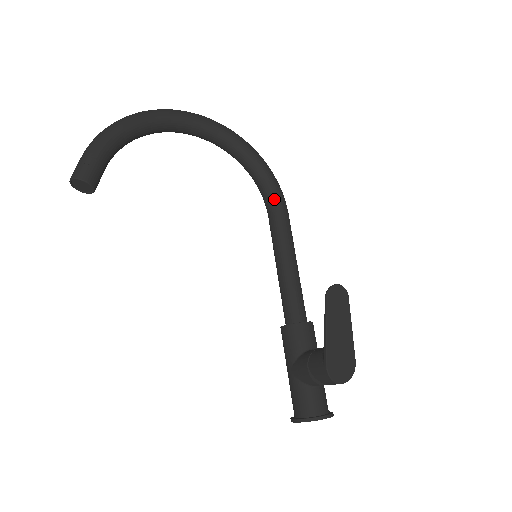
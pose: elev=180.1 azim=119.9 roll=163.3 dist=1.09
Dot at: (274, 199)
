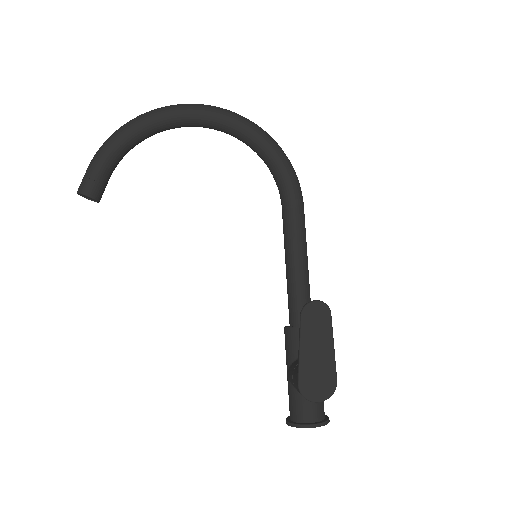
Dot at: (285, 190)
